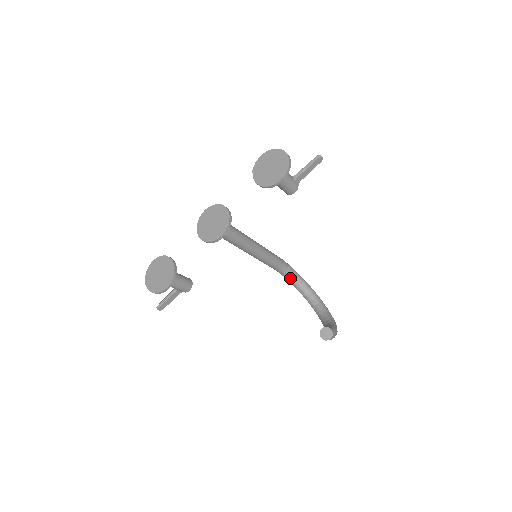
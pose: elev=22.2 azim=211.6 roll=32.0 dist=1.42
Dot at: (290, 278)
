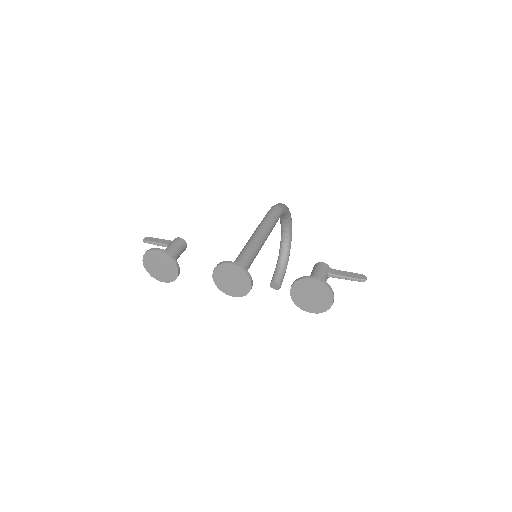
Dot at: occluded
